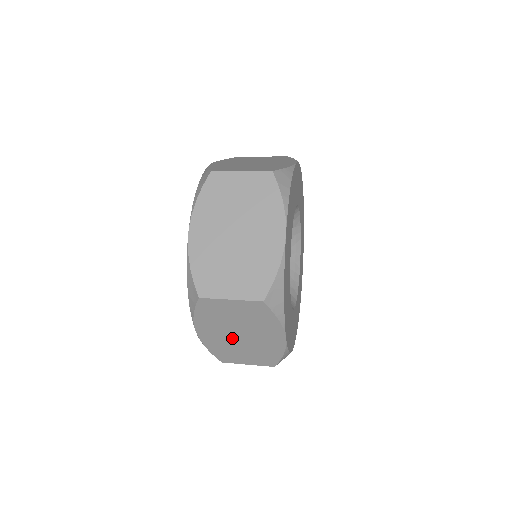
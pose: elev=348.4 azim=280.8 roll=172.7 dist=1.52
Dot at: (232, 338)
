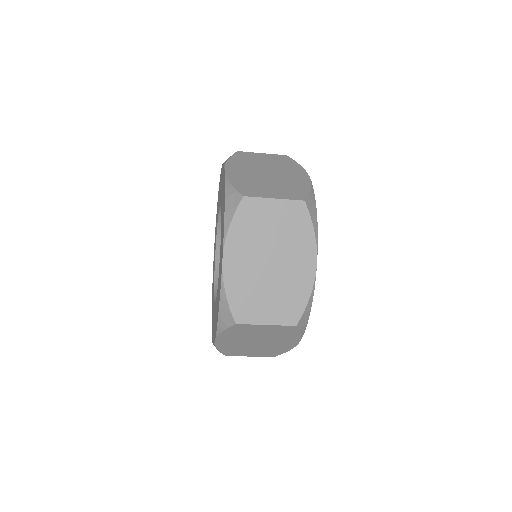
Dot at: (248, 344)
